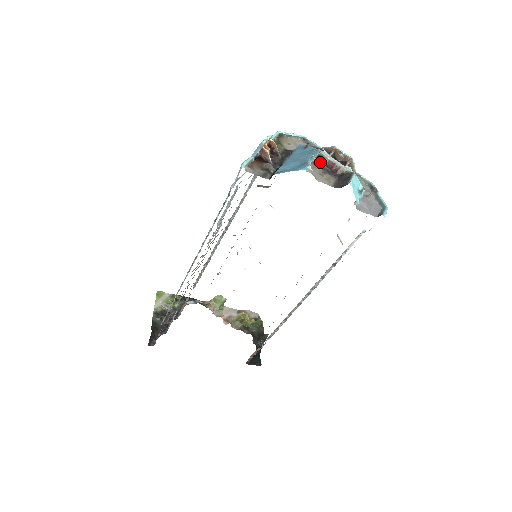
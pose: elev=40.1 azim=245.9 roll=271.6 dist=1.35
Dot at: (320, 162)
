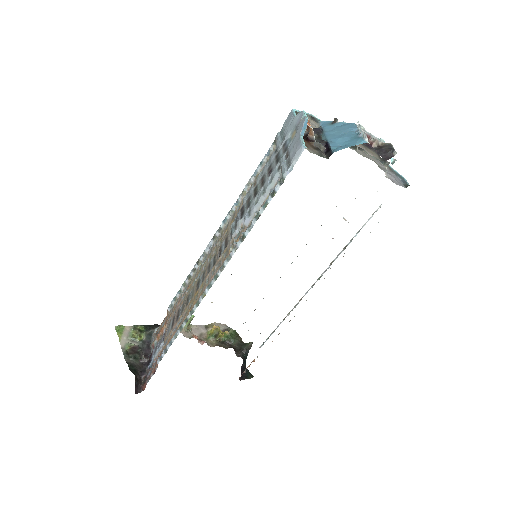
Dot at: occluded
